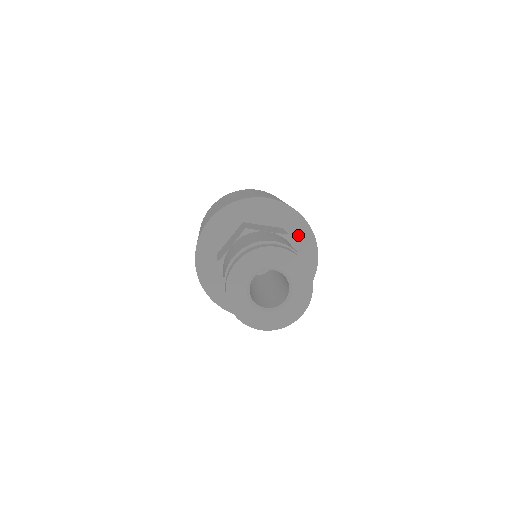
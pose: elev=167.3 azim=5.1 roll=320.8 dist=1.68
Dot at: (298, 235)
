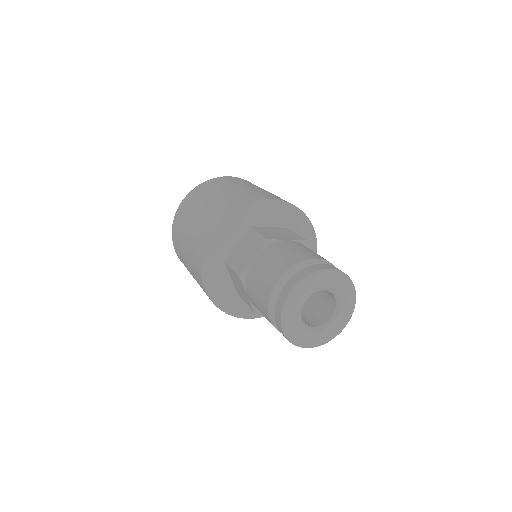
Dot at: (300, 233)
